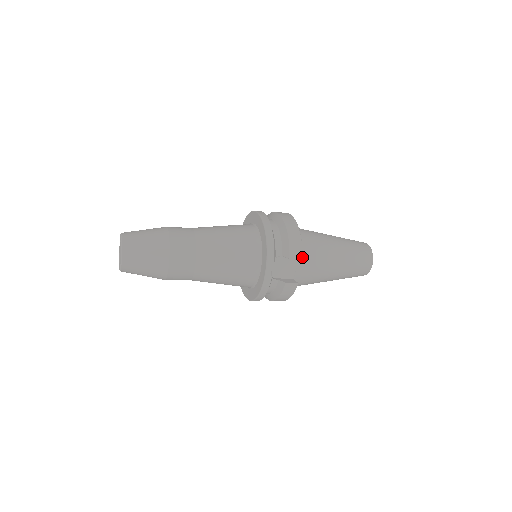
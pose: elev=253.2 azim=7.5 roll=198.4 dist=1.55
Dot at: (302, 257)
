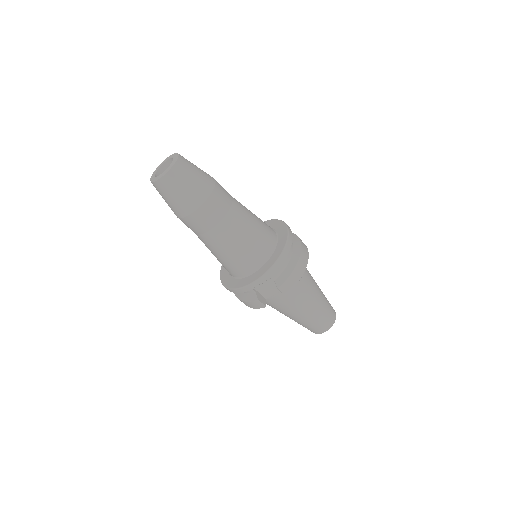
Dot at: occluded
